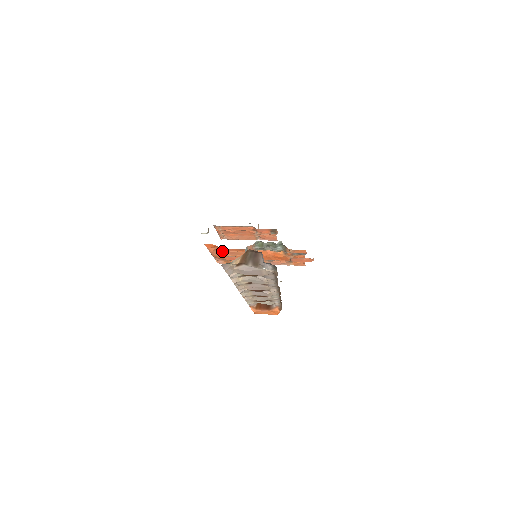
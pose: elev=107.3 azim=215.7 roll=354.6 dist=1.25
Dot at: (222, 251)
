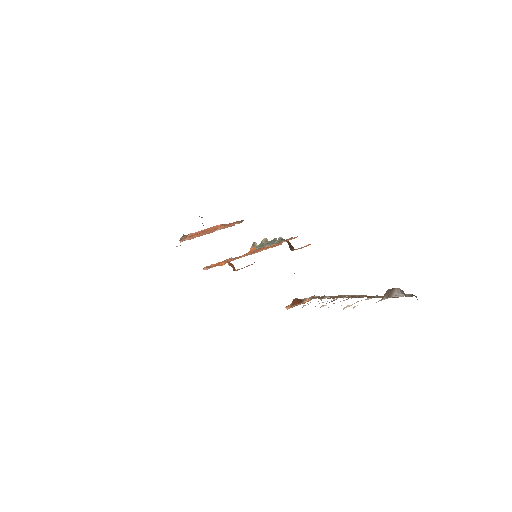
Dot at: (231, 264)
